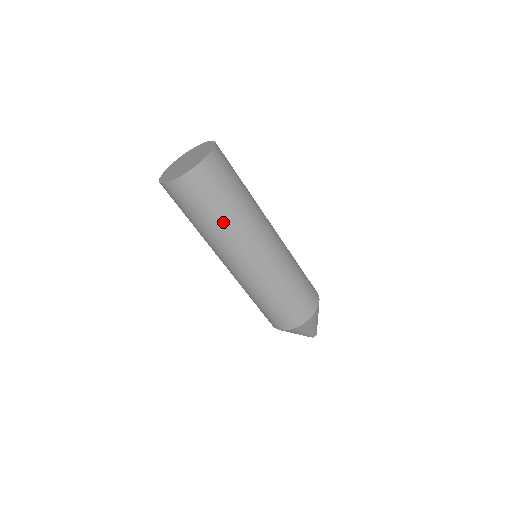
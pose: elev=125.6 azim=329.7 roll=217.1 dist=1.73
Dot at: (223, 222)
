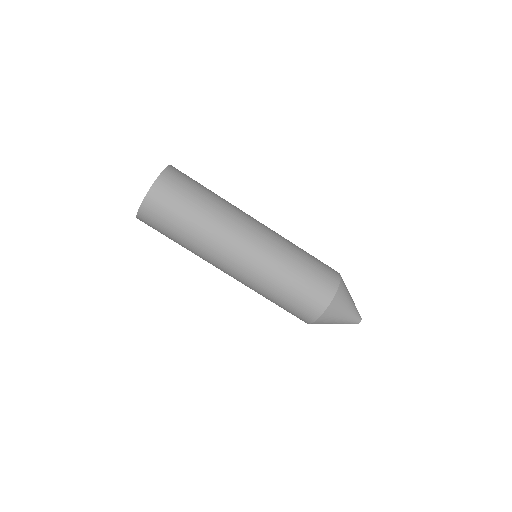
Dot at: (192, 236)
